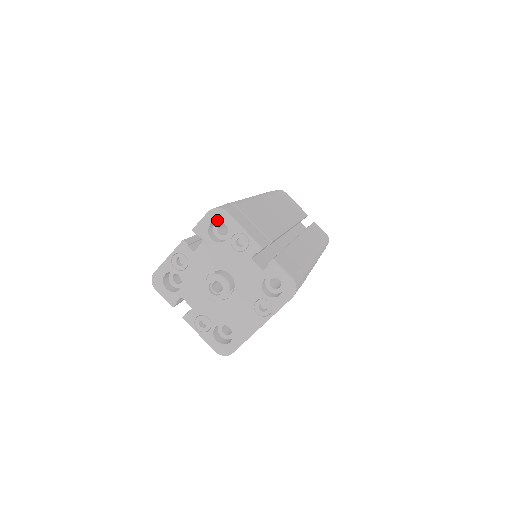
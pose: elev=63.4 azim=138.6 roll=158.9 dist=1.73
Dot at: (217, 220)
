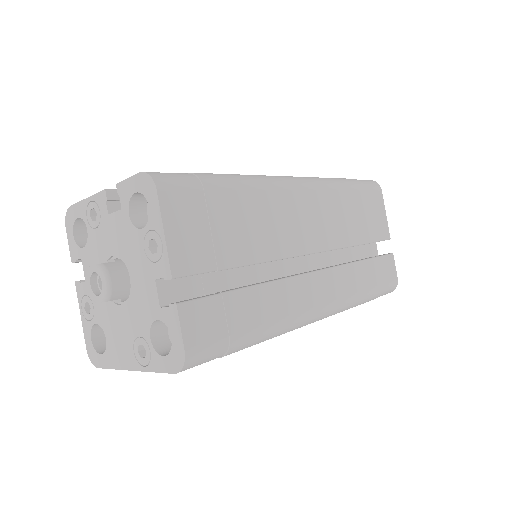
Dot at: (143, 193)
